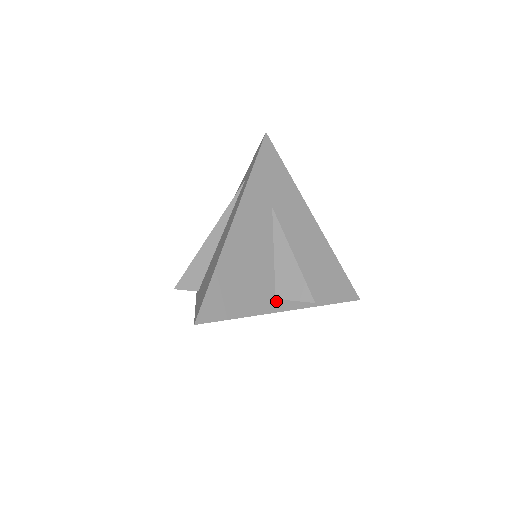
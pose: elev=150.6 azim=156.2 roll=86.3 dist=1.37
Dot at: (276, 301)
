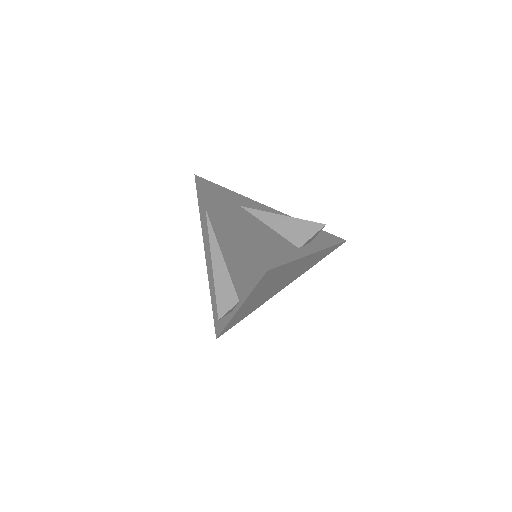
Dot at: (301, 250)
